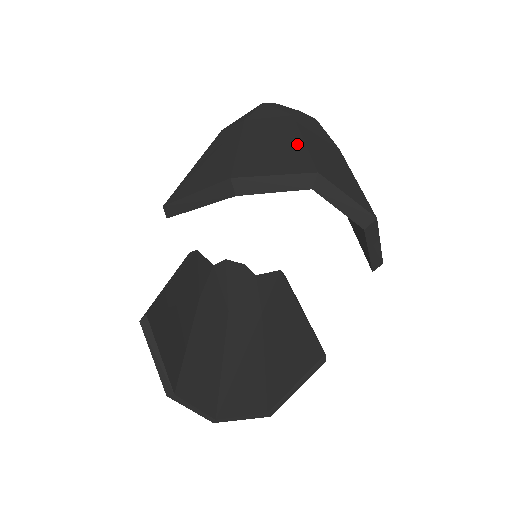
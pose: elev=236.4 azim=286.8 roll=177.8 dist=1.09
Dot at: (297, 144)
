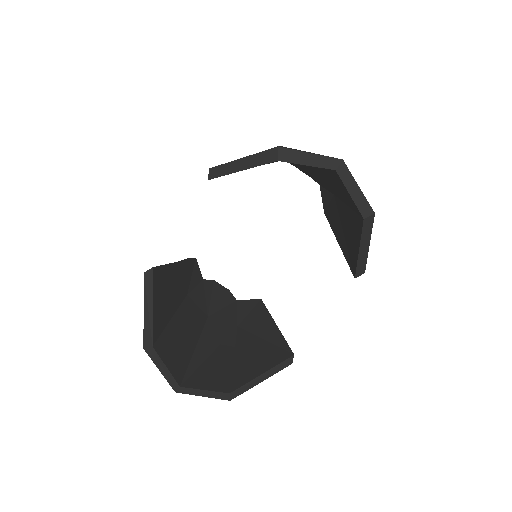
Dot at: occluded
